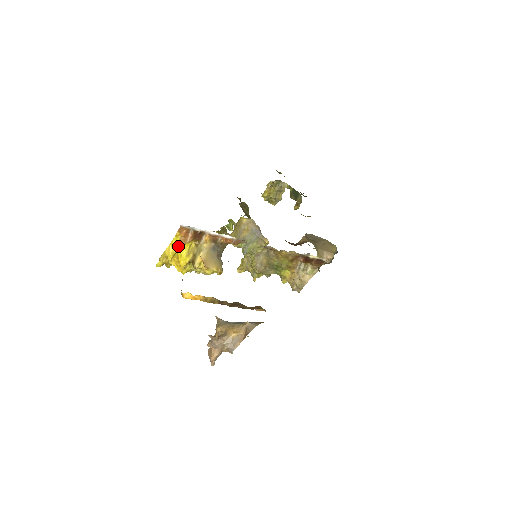
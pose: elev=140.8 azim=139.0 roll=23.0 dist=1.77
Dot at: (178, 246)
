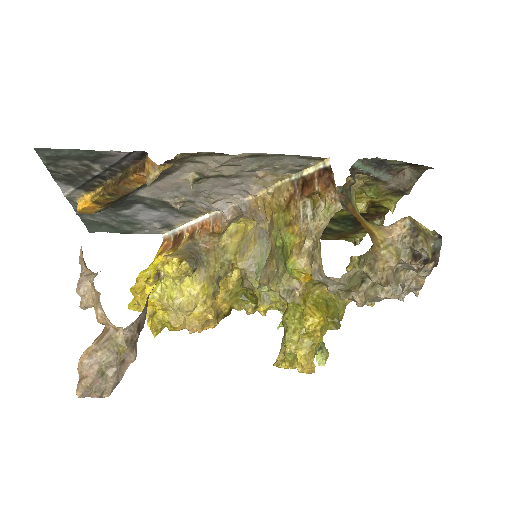
Dot at: (154, 263)
